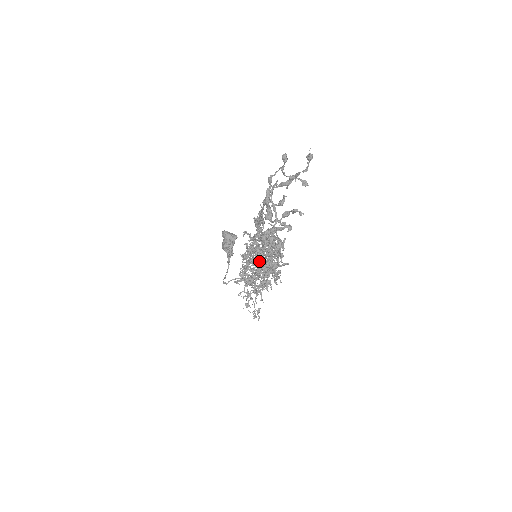
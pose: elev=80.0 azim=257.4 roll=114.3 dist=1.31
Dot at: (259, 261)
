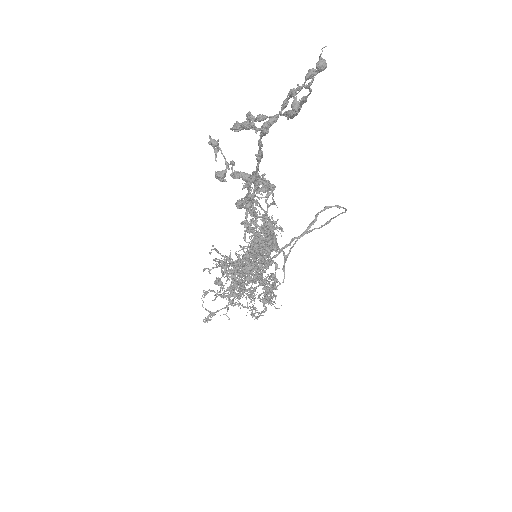
Dot at: (243, 248)
